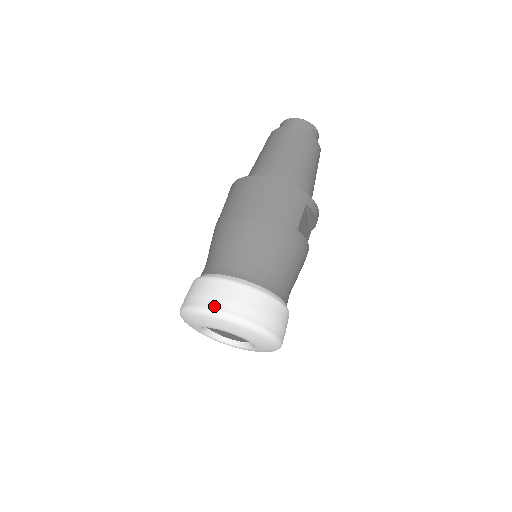
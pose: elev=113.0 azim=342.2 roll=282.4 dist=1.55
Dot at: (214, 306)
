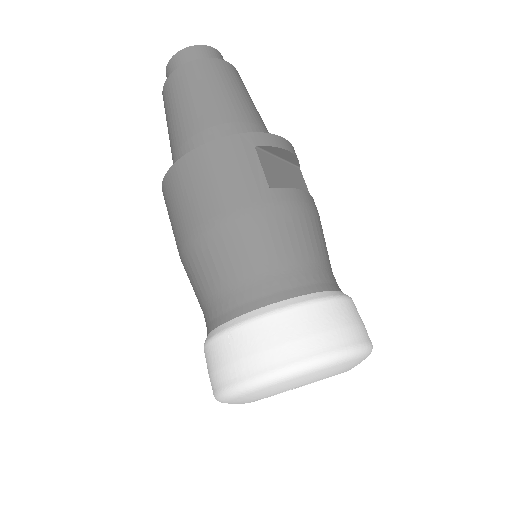
Dot at: (238, 378)
